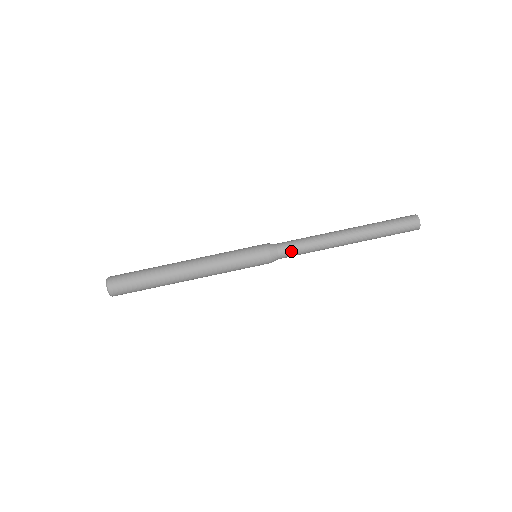
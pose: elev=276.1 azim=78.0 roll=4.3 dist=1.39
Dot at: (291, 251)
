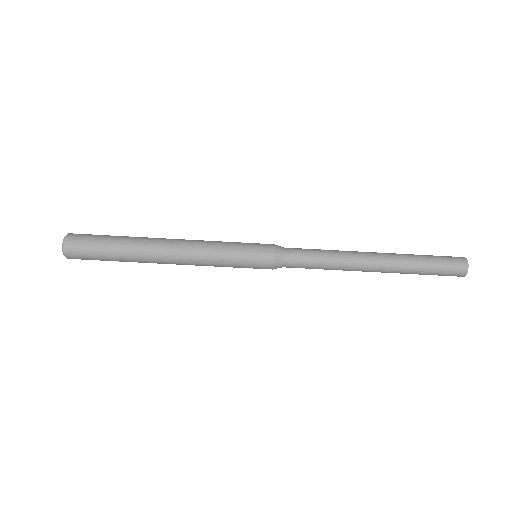
Dot at: (300, 265)
